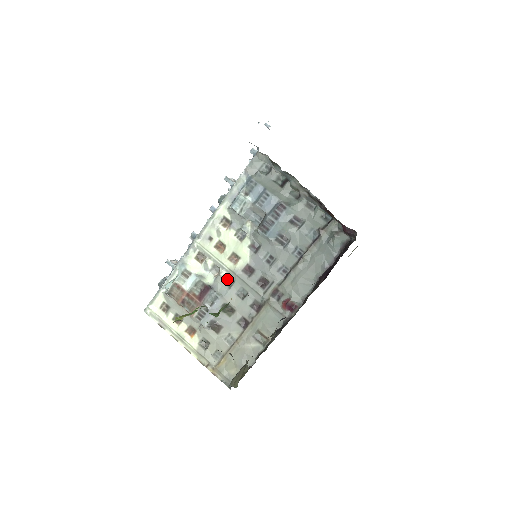
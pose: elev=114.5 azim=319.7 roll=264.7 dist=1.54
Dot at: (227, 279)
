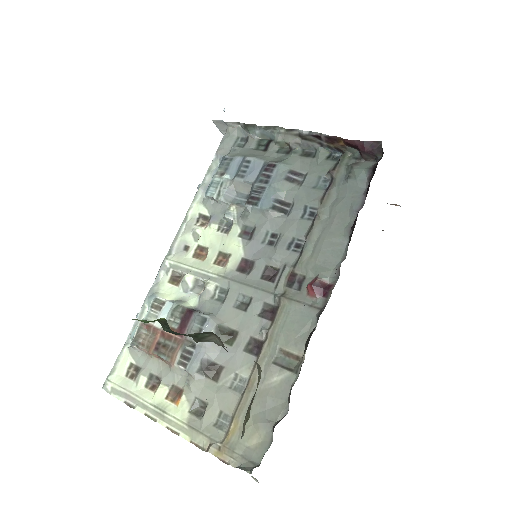
Dot at: (217, 292)
